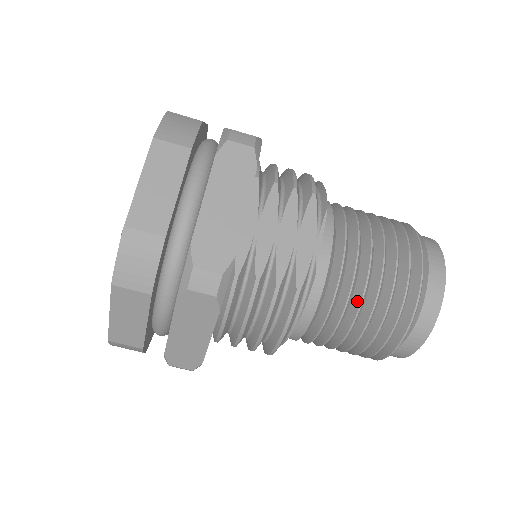
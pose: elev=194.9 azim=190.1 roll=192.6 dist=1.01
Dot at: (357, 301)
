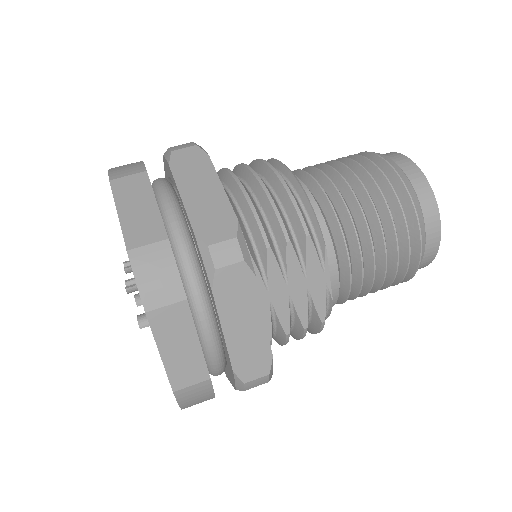
Dot at: (368, 284)
